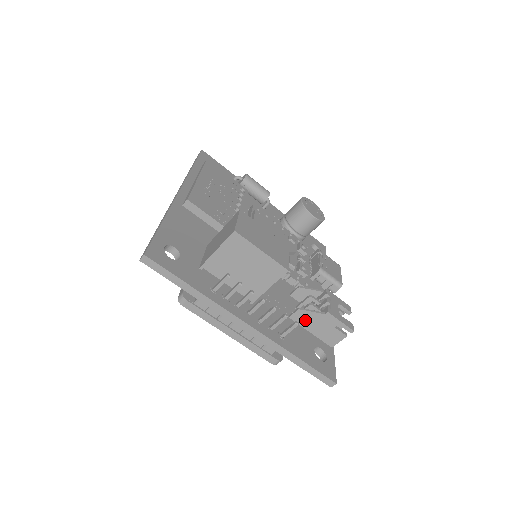
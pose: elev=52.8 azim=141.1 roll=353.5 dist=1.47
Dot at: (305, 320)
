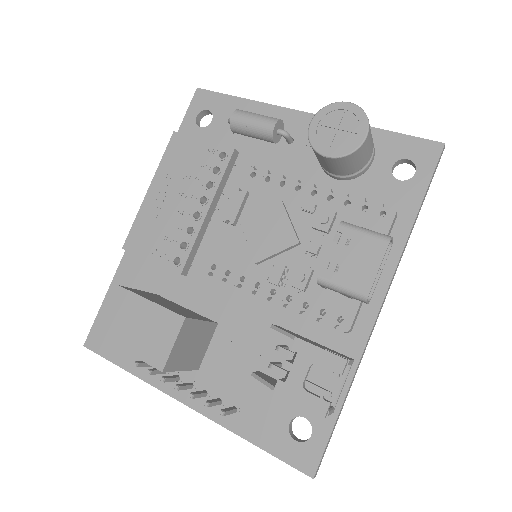
Dot at: occluded
